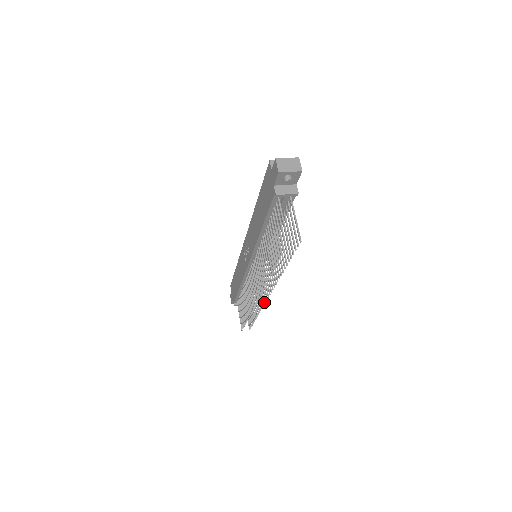
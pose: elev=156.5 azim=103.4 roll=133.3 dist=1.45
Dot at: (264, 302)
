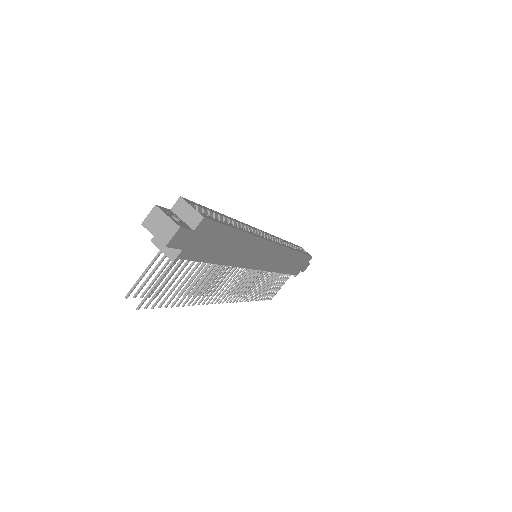
Dot at: (237, 300)
